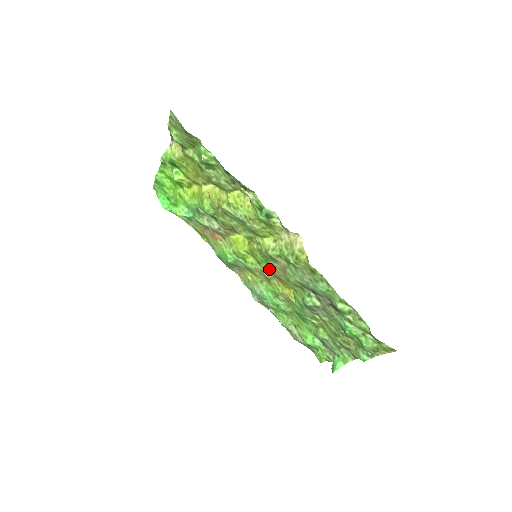
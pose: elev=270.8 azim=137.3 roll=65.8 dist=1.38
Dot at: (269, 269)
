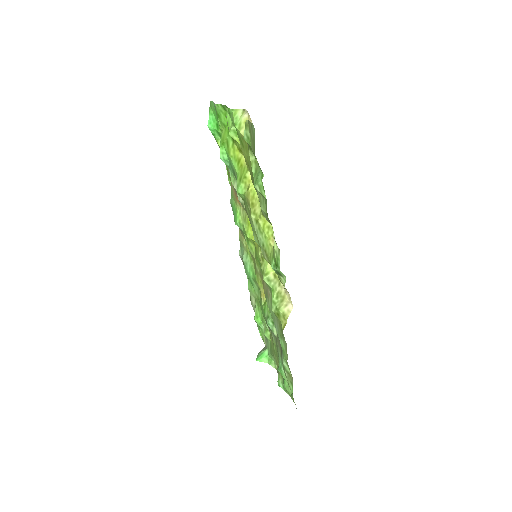
Dot at: (260, 270)
